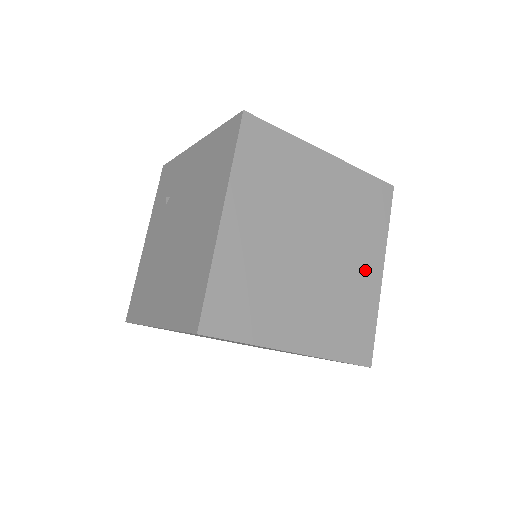
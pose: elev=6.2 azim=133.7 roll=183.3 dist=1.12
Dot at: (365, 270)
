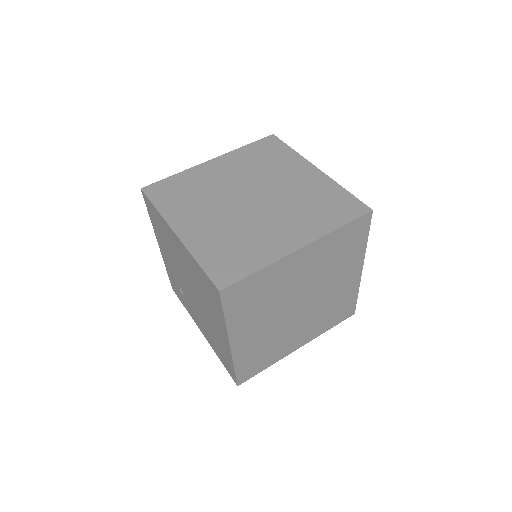
Dot at: (302, 177)
